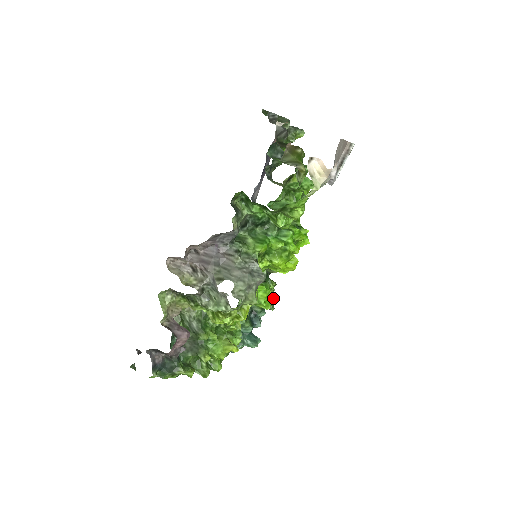
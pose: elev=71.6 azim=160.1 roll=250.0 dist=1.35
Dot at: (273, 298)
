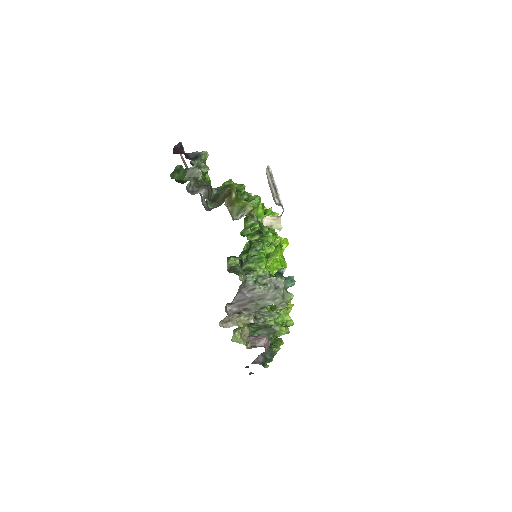
Dot at: (283, 257)
